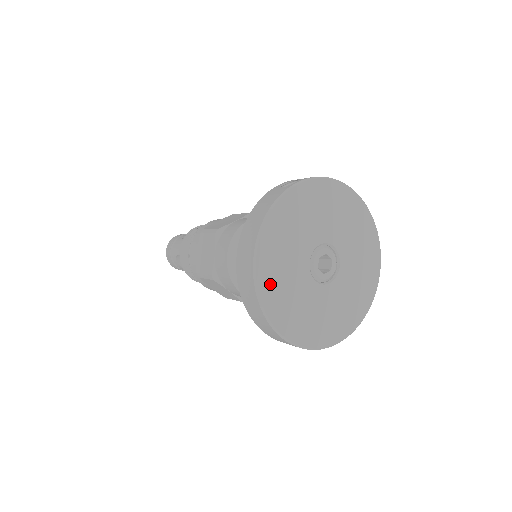
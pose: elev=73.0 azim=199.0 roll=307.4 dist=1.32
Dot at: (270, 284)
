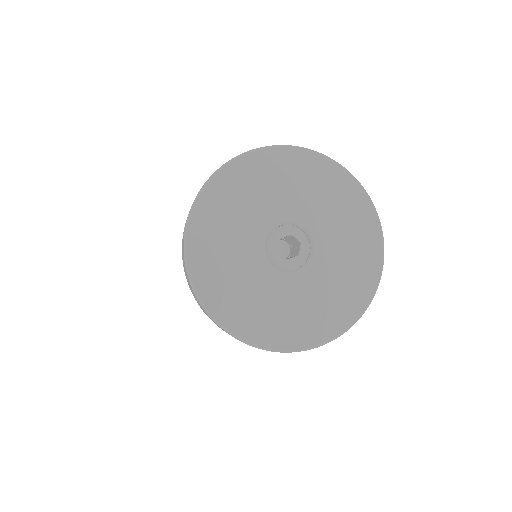
Dot at: (259, 328)
